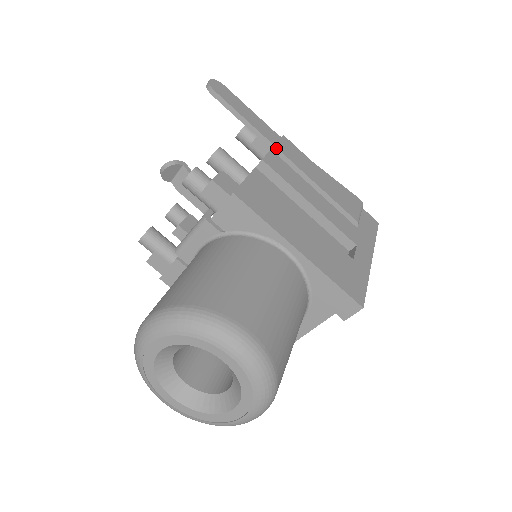
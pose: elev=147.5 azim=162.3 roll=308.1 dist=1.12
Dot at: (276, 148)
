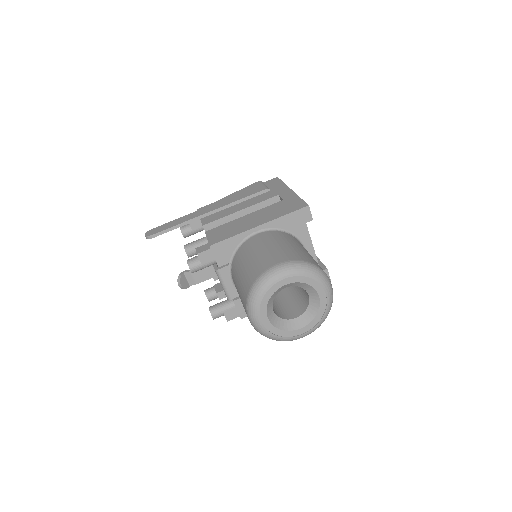
Dot at: (201, 216)
